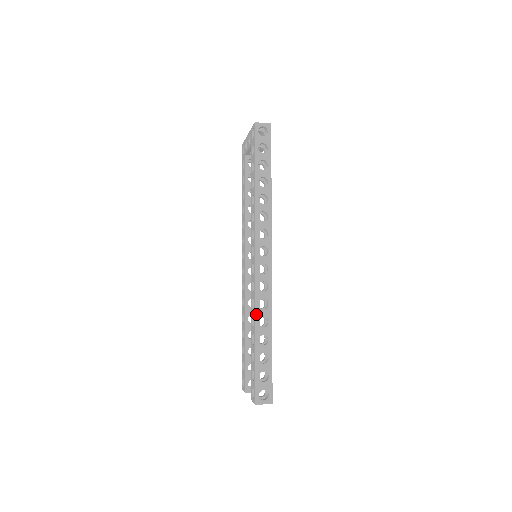
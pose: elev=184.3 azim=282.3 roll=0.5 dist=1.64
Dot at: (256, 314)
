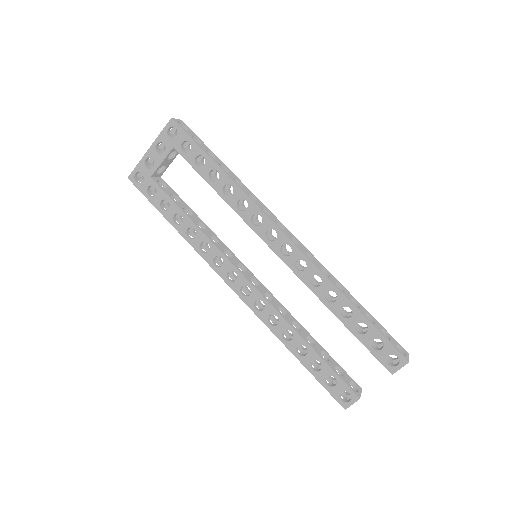
Dot at: (332, 282)
